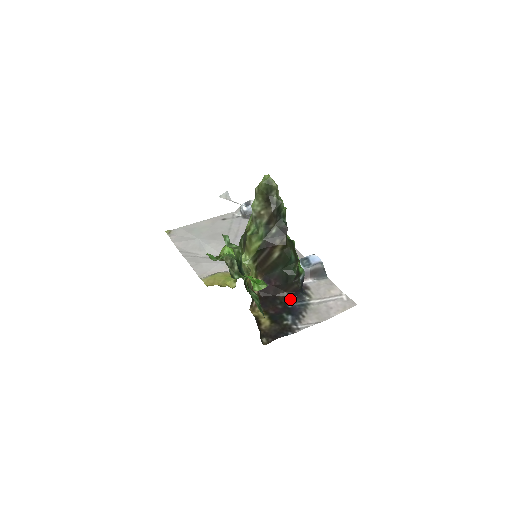
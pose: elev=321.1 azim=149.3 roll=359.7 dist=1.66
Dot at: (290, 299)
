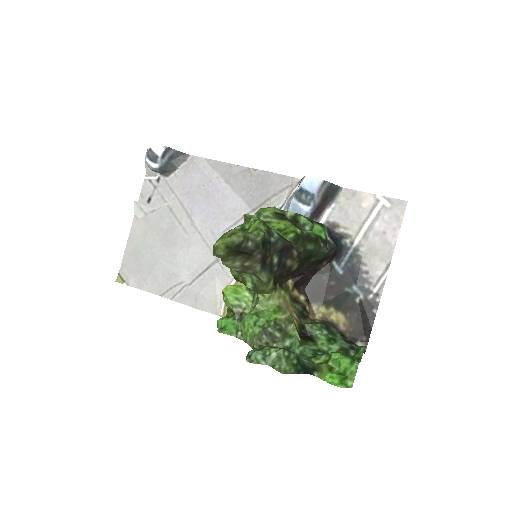
Dot at: (333, 263)
